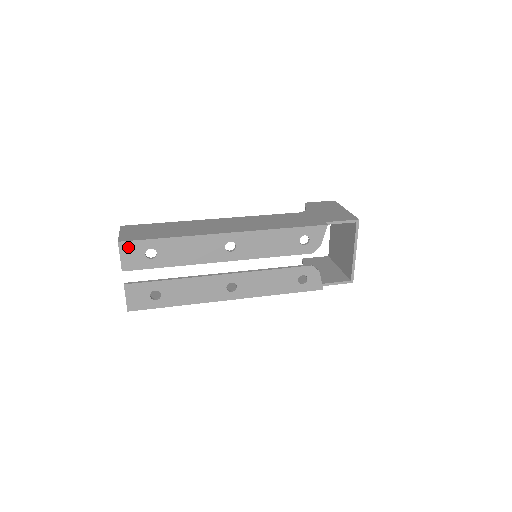
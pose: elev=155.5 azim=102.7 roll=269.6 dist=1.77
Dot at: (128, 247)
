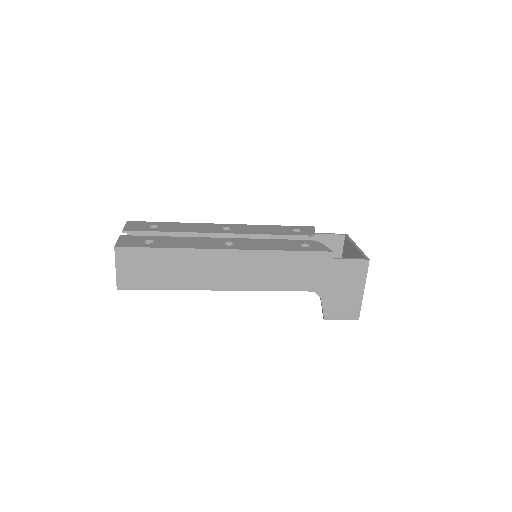
Dot at: (134, 223)
